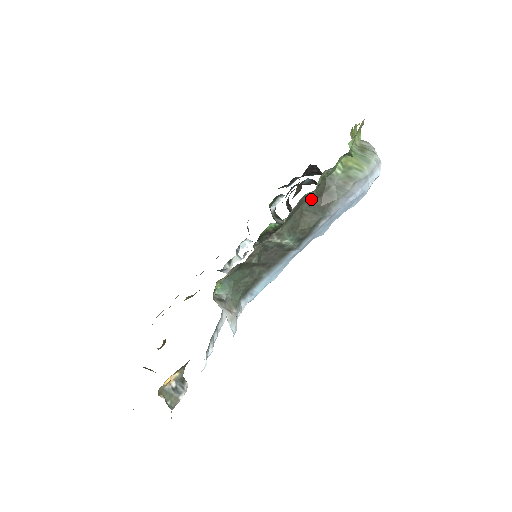
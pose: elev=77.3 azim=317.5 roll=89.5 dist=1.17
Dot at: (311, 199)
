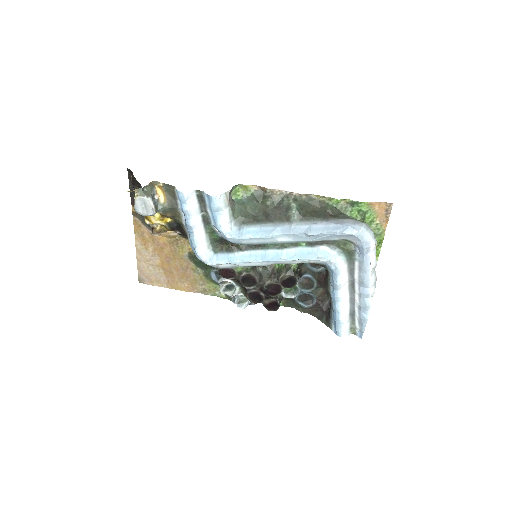
Dot at: (326, 209)
